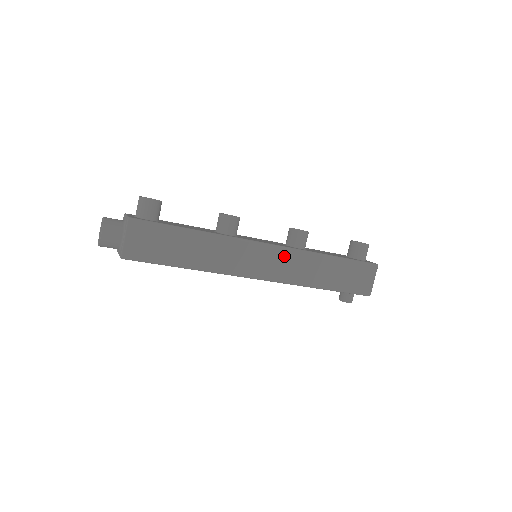
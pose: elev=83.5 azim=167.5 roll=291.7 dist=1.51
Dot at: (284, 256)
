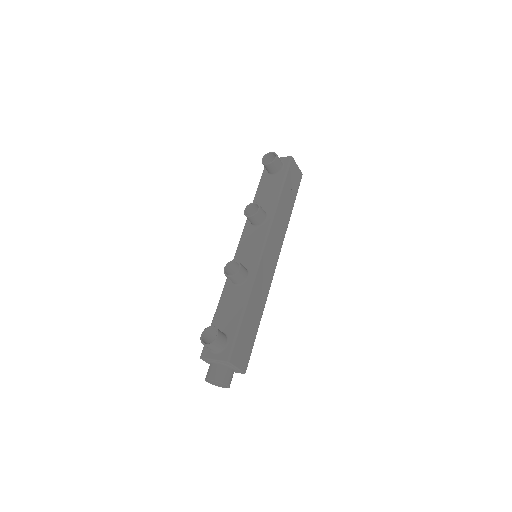
Dot at: (272, 237)
